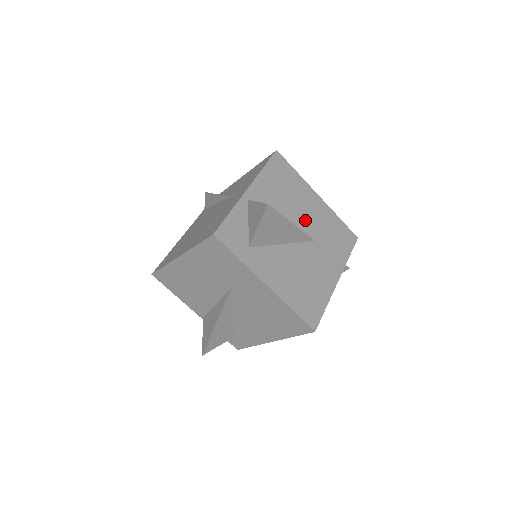
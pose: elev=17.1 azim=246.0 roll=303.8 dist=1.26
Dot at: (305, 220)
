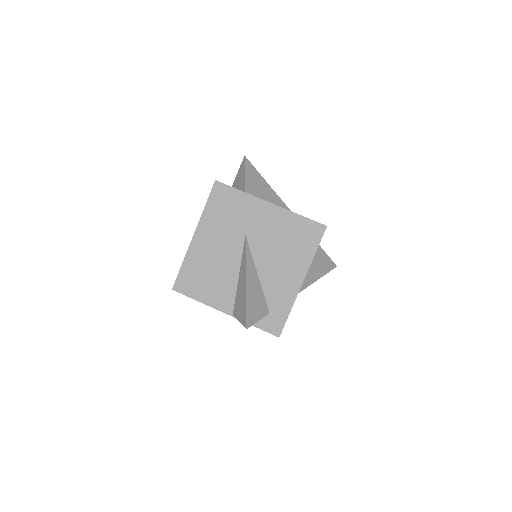
Dot at: occluded
